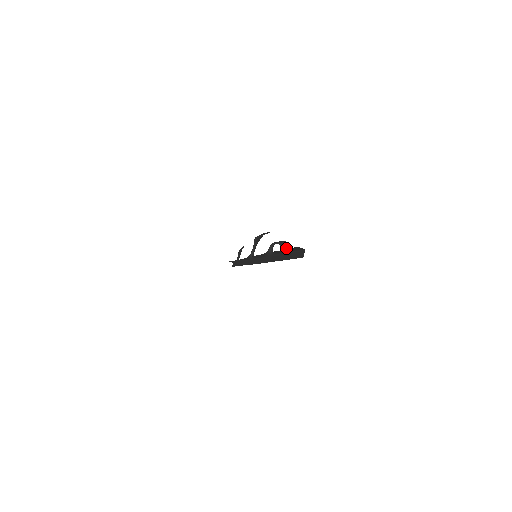
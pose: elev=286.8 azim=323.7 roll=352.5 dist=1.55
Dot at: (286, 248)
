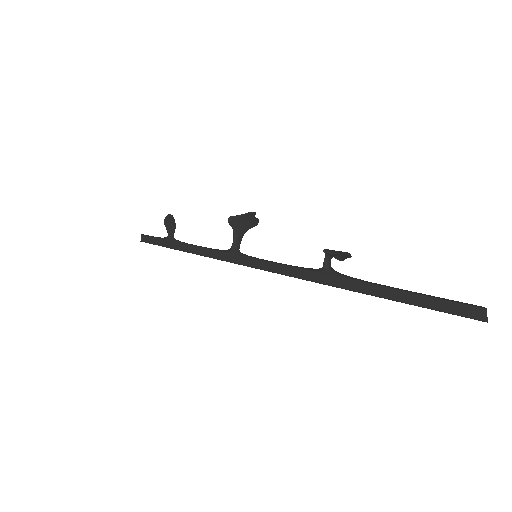
Dot at: (336, 258)
